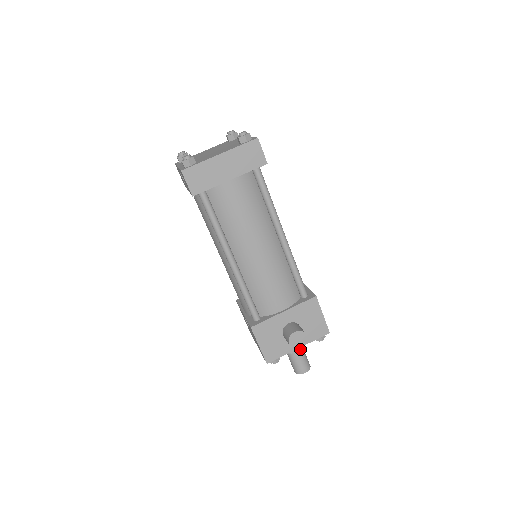
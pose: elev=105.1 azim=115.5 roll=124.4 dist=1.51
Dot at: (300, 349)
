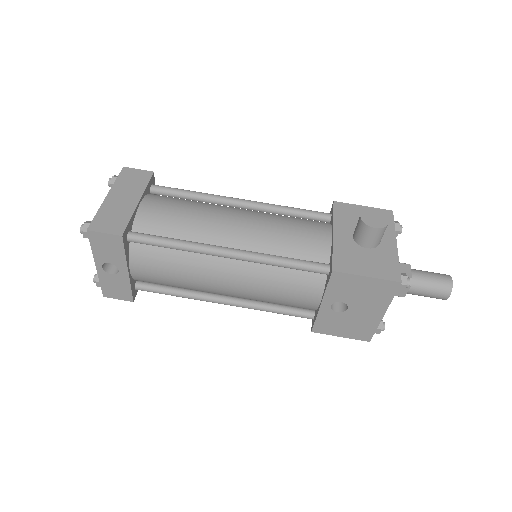
Dot at: (410, 267)
